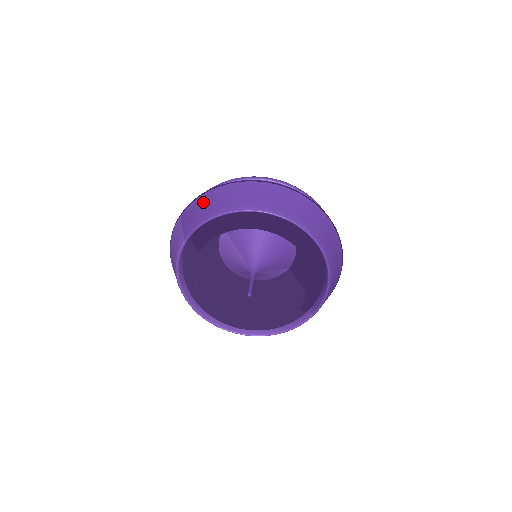
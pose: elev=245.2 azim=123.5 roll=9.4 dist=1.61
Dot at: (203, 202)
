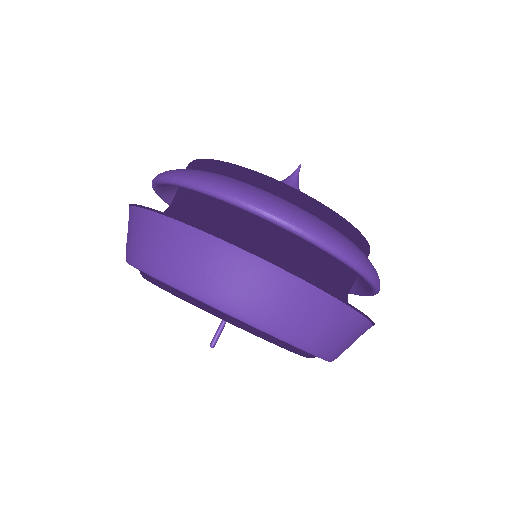
Dot at: (144, 227)
